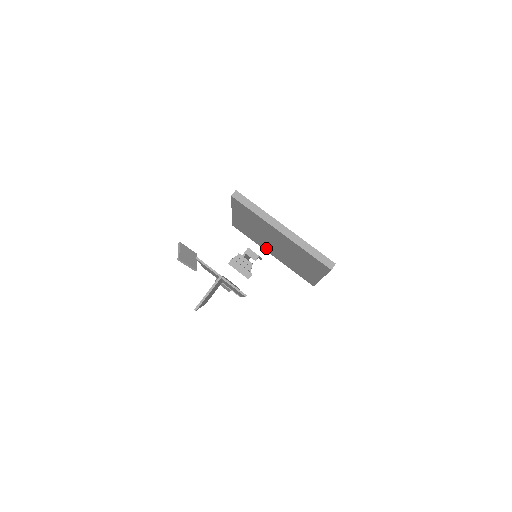
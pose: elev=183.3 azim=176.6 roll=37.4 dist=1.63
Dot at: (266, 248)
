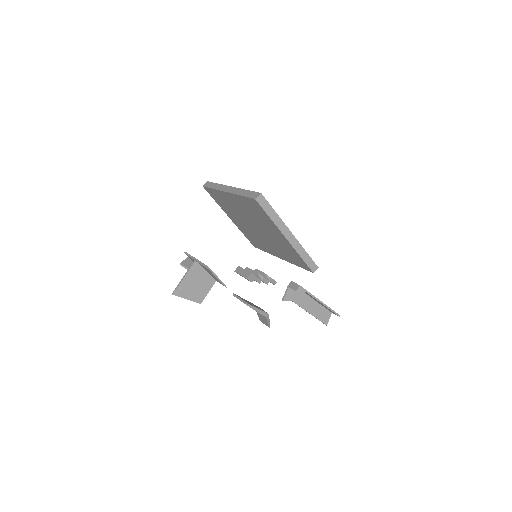
Dot at: (270, 250)
